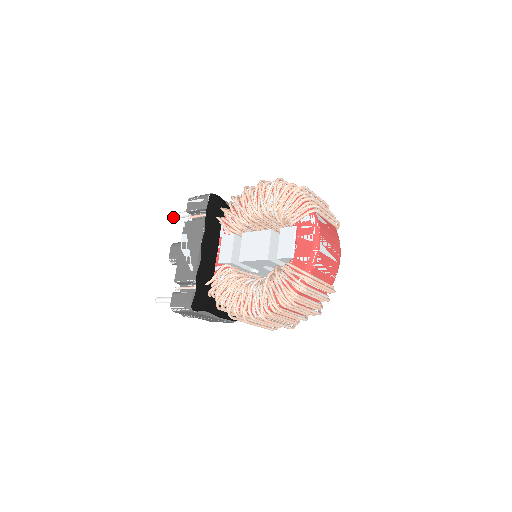
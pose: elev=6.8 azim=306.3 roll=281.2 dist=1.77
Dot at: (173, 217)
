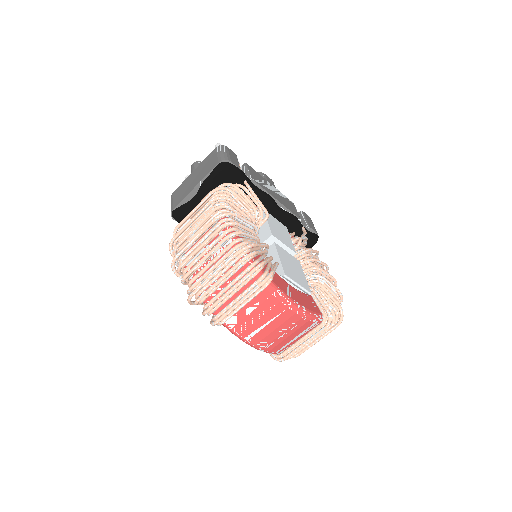
Dot at: occluded
